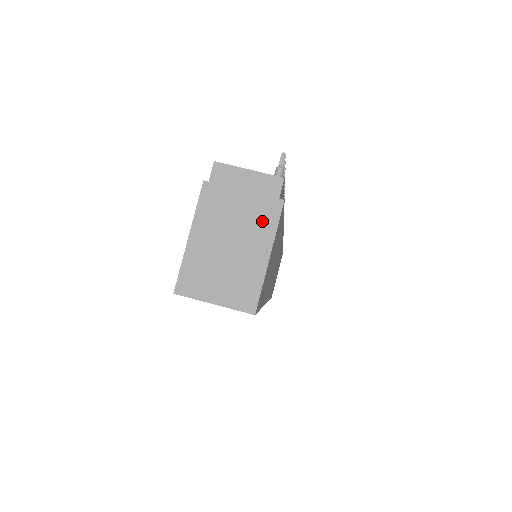
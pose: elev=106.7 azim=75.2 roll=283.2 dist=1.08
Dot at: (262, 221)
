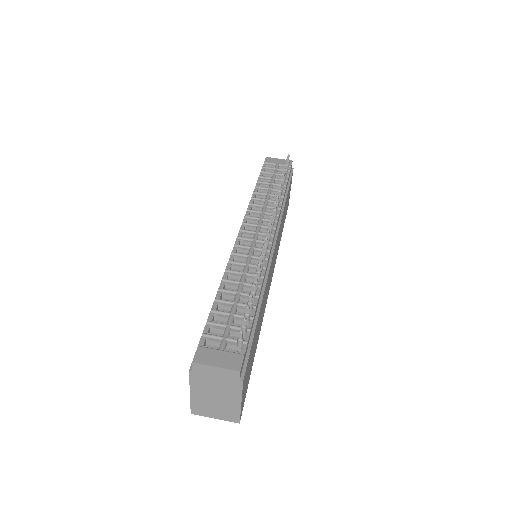
Dot at: (232, 389)
